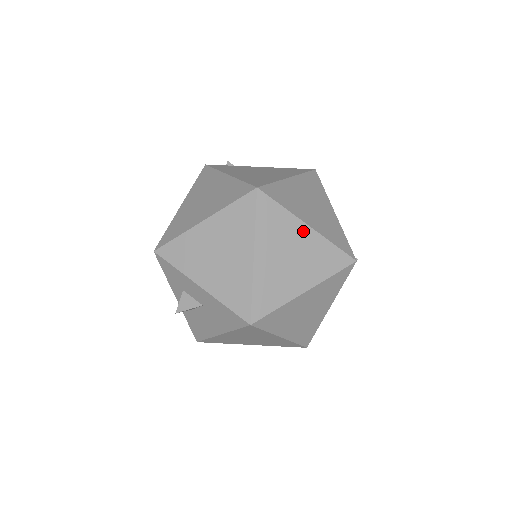
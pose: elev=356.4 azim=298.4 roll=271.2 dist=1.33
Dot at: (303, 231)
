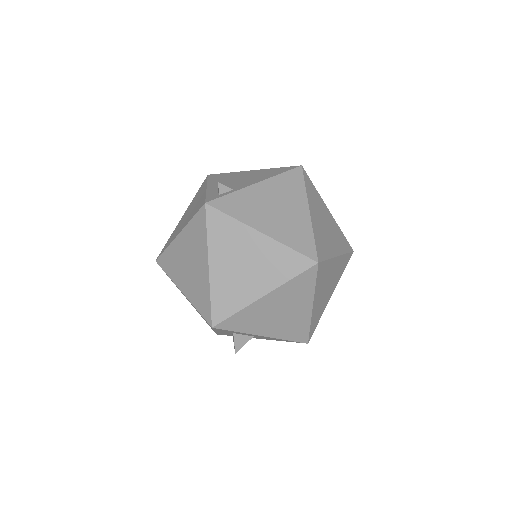
Dot at: (335, 263)
